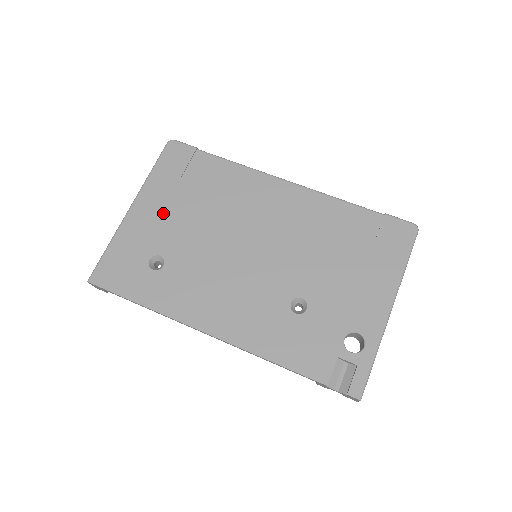
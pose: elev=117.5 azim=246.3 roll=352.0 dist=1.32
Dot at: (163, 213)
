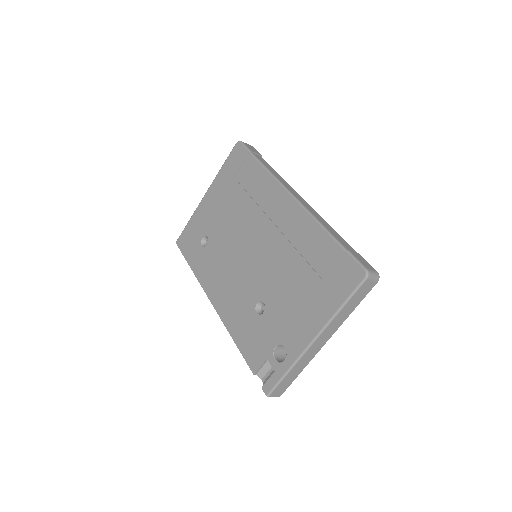
Dot at: (217, 204)
